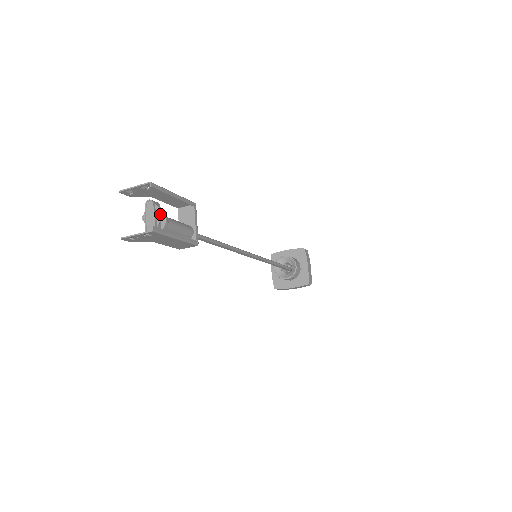
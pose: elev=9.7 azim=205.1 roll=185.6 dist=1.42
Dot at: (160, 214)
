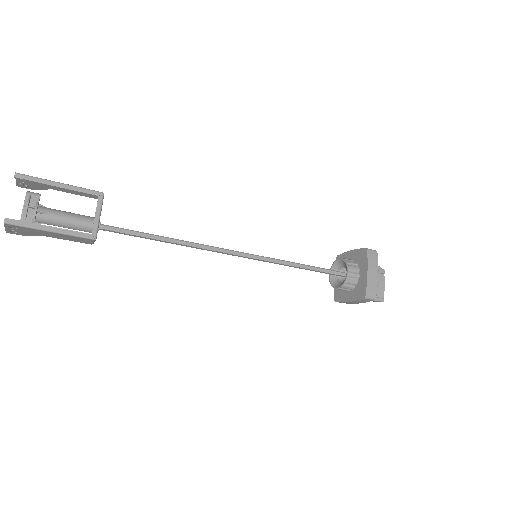
Dot at: (26, 205)
